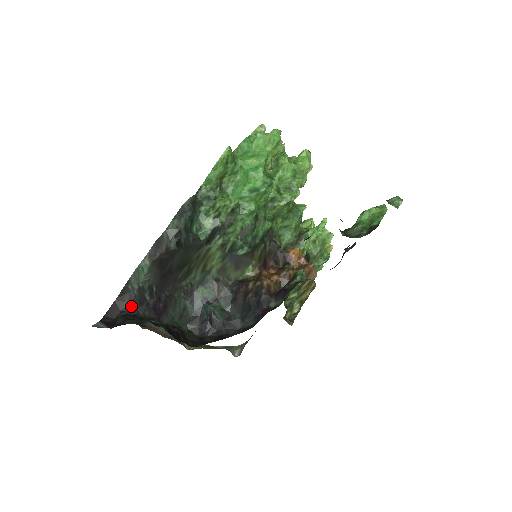
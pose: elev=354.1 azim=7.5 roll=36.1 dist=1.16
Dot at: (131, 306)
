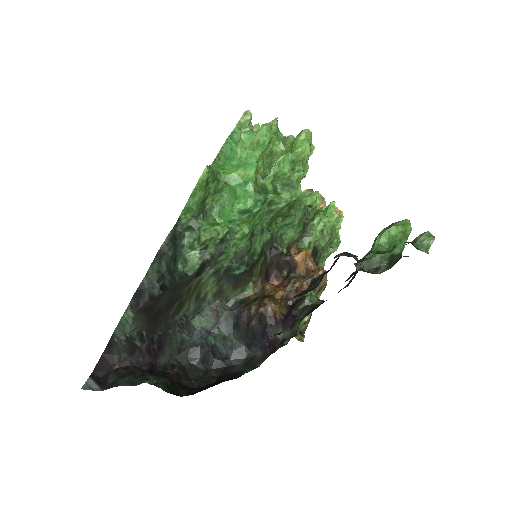
Dot at: (121, 357)
